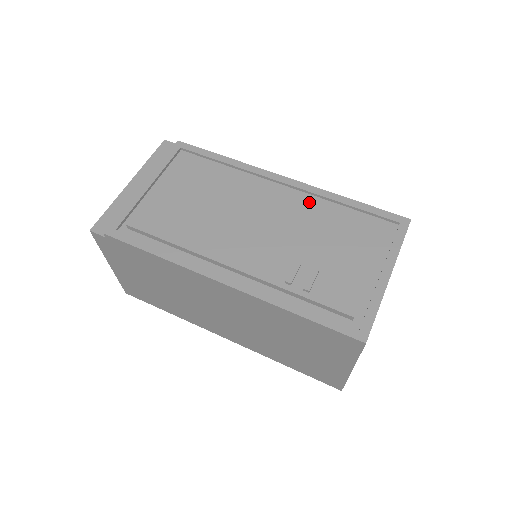
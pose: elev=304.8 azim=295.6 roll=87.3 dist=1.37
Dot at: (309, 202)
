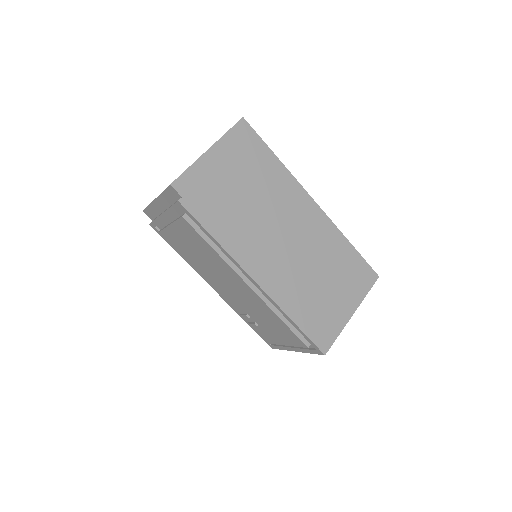
Dot at: (264, 305)
